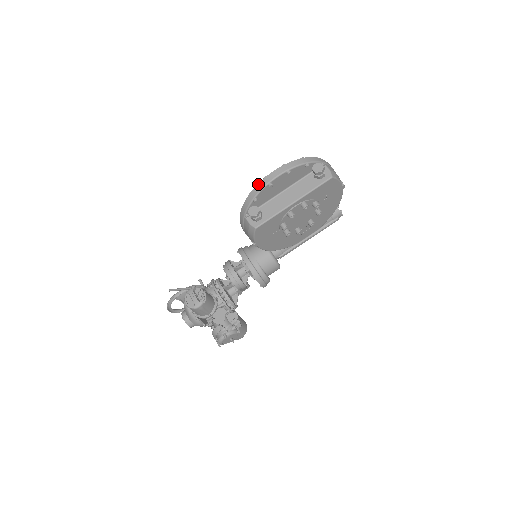
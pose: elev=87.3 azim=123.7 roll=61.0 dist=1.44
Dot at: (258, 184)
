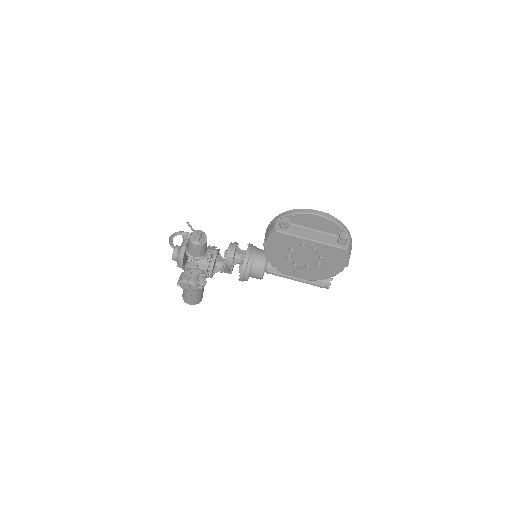
Dot at: (303, 209)
